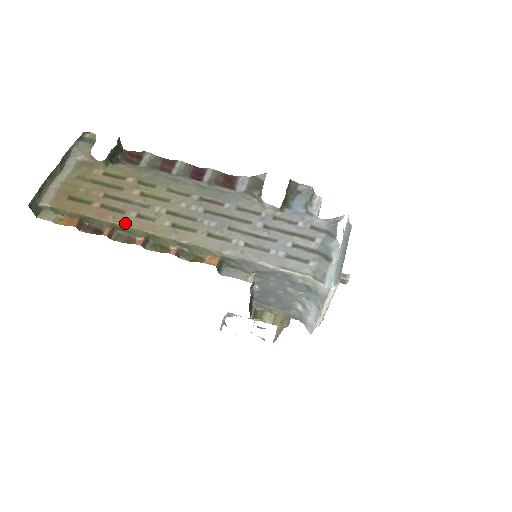
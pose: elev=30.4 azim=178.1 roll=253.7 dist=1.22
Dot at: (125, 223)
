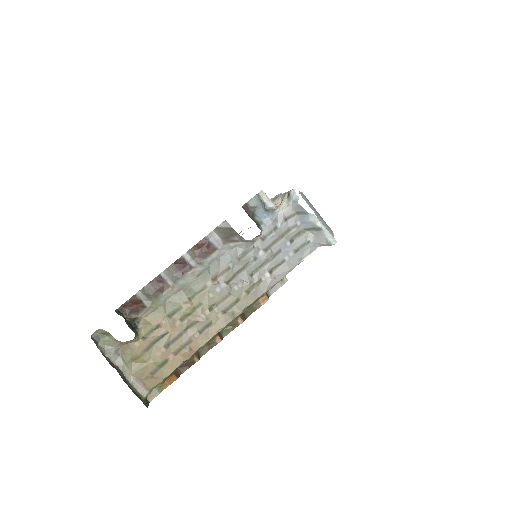
Dot at: (201, 344)
